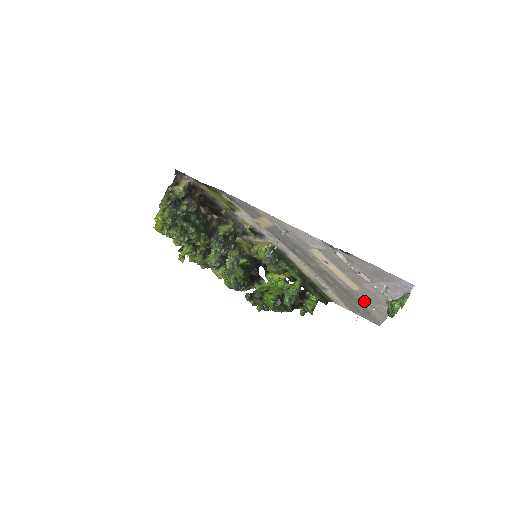
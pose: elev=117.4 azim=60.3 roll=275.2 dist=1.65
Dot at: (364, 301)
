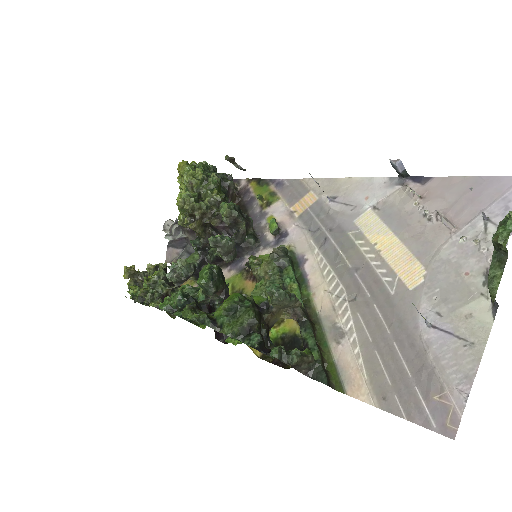
Dot at: (428, 320)
